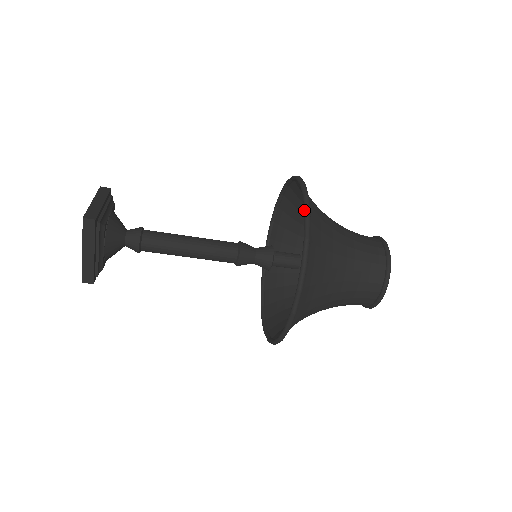
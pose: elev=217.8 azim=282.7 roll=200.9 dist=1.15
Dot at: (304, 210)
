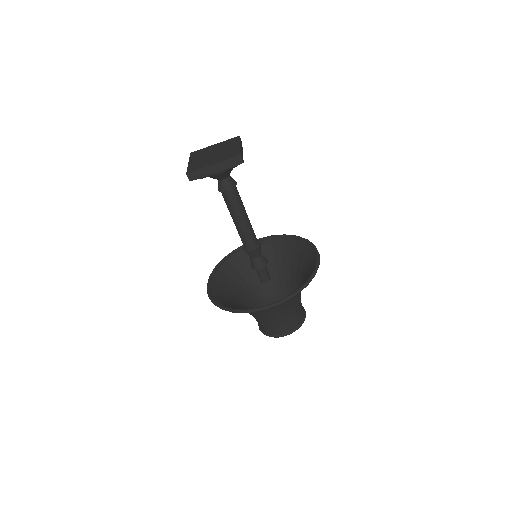
Dot at: (315, 269)
